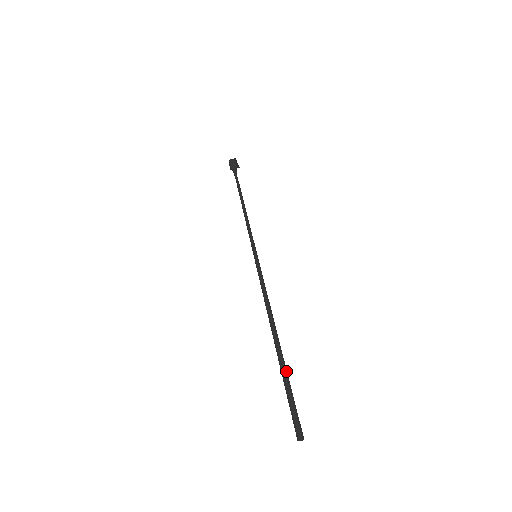
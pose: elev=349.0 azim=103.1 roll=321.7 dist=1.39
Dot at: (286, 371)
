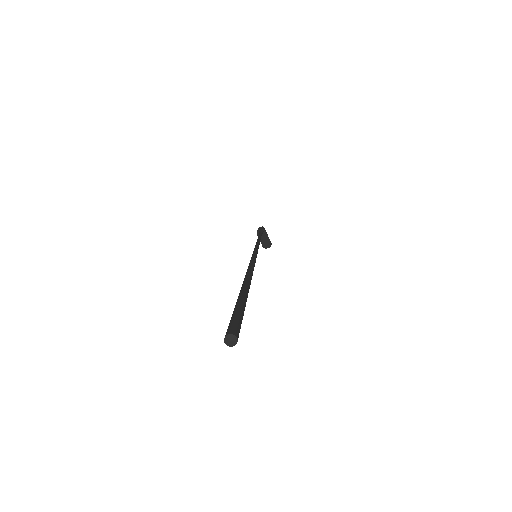
Dot at: (245, 295)
